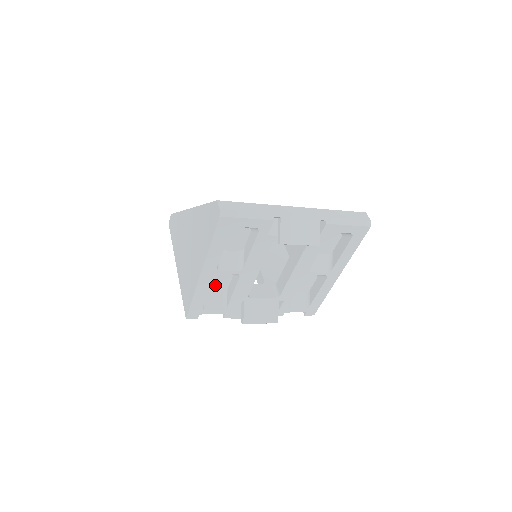
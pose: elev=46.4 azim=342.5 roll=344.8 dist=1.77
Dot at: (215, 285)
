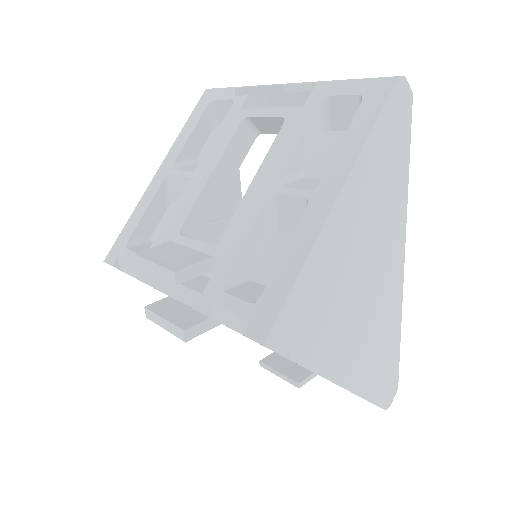
Dot at: occluded
